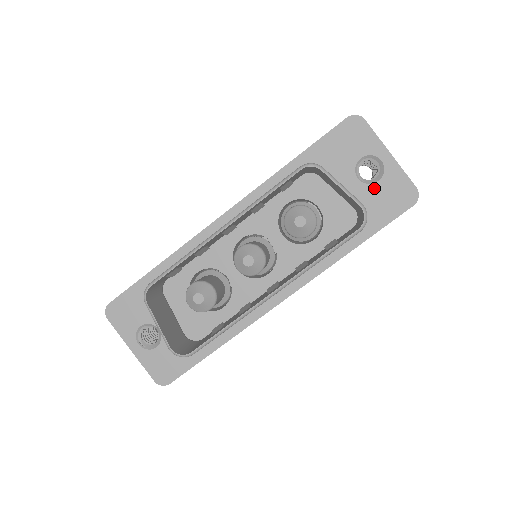
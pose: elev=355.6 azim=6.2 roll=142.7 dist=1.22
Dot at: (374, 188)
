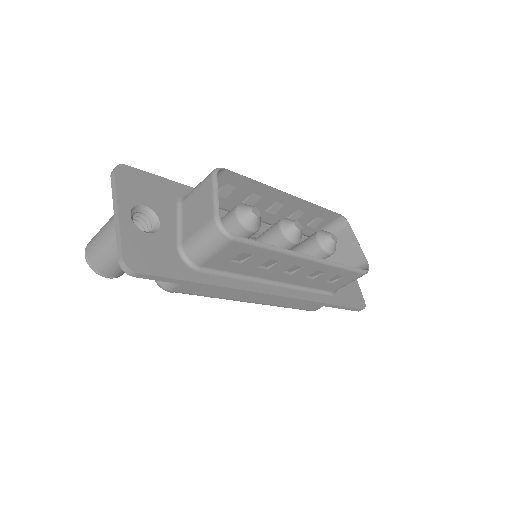
Dot at: occluded
